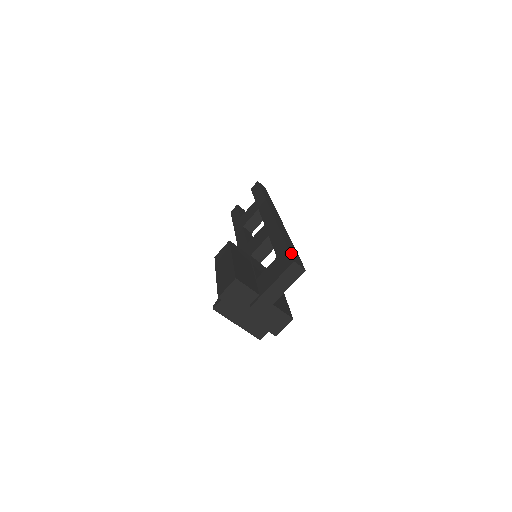
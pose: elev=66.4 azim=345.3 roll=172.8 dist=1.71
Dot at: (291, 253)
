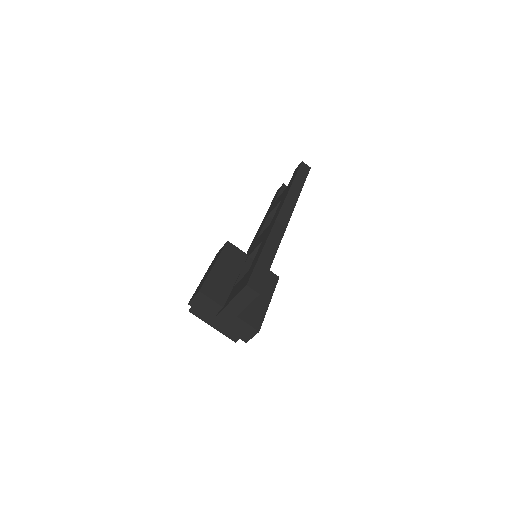
Dot at: (254, 273)
